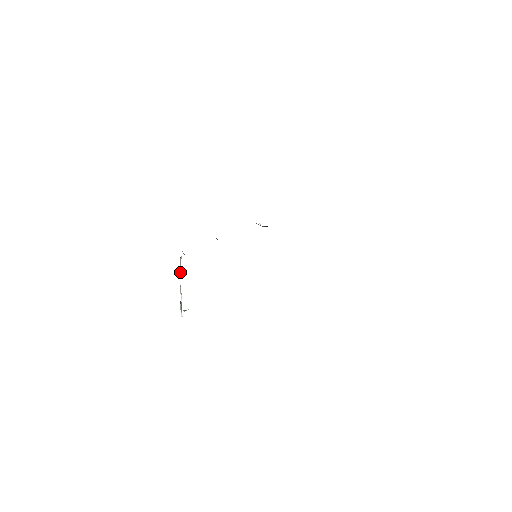
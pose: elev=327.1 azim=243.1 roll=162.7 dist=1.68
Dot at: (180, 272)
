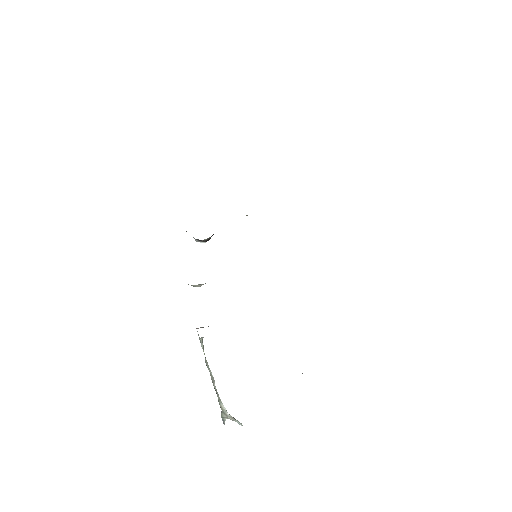
Dot at: (207, 365)
